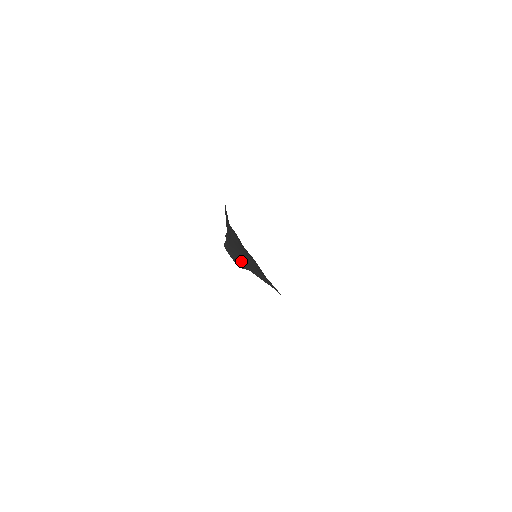
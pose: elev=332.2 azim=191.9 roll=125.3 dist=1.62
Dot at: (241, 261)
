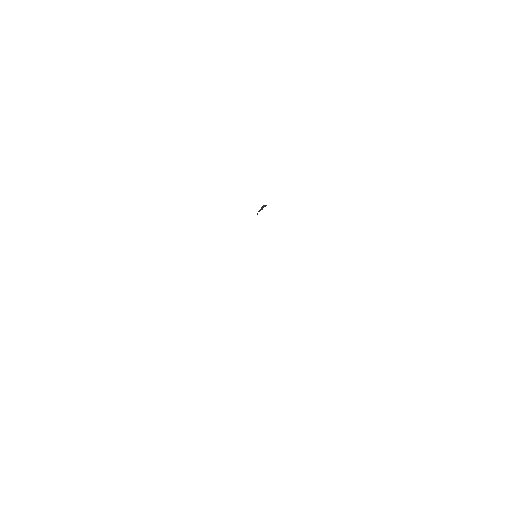
Dot at: occluded
